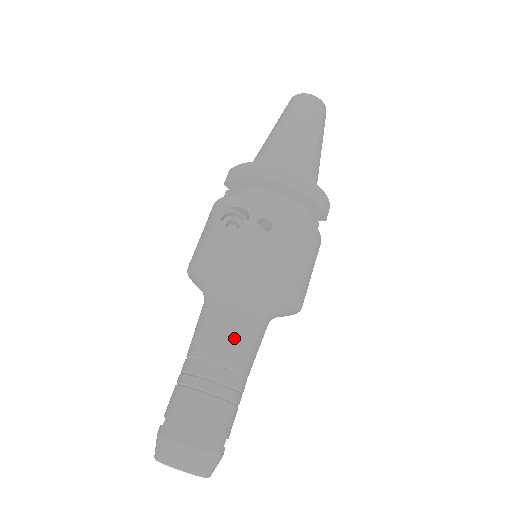
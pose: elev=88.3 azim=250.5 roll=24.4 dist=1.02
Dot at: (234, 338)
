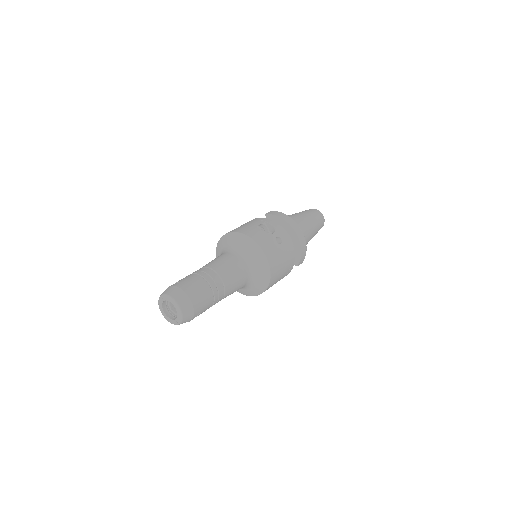
Dot at: (234, 274)
